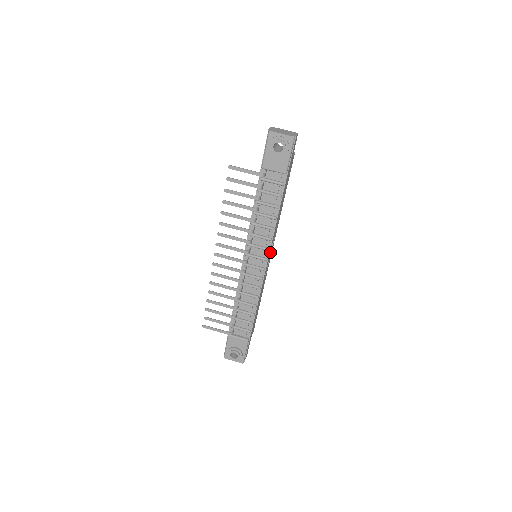
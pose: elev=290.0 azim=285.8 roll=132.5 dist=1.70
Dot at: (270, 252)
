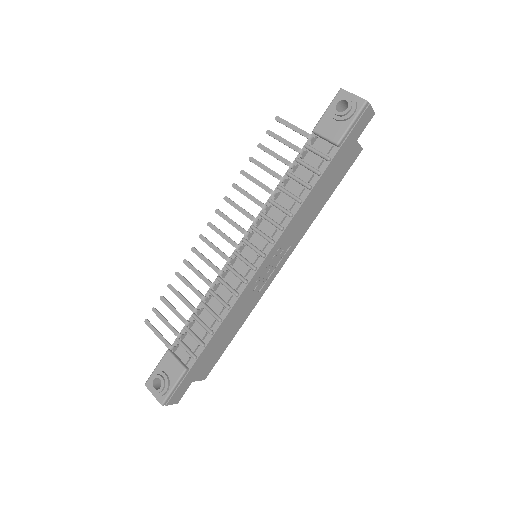
Dot at: (275, 256)
